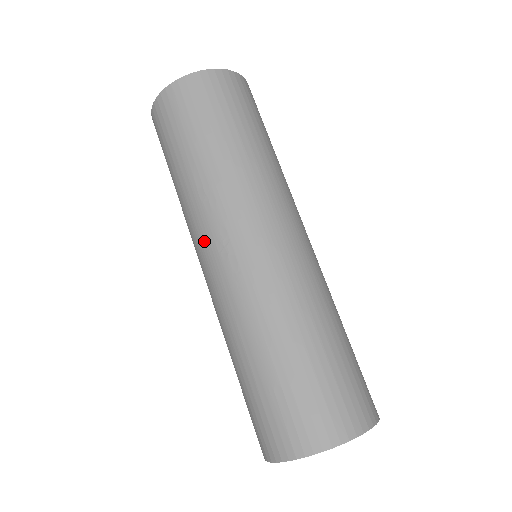
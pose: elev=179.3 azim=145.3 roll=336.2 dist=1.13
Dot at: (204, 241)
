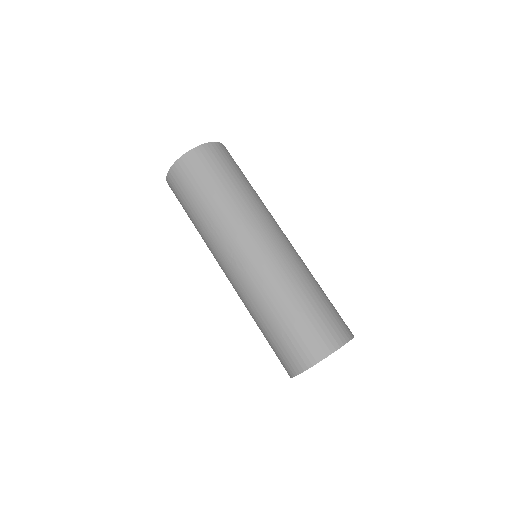
Dot at: (220, 257)
